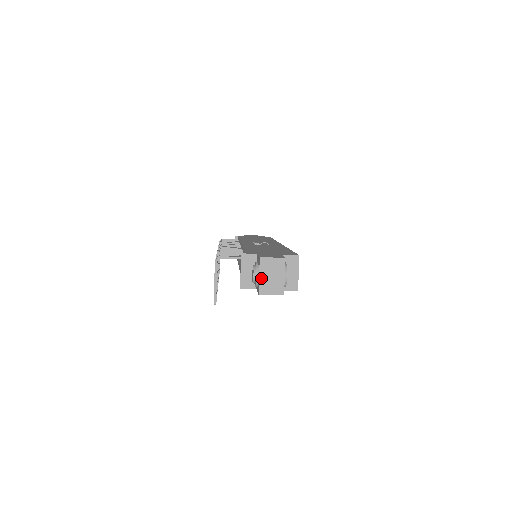
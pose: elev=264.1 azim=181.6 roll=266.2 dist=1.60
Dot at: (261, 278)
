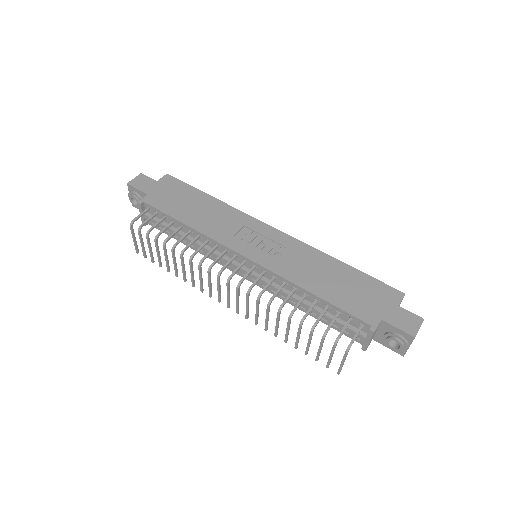
Dot at: occluded
